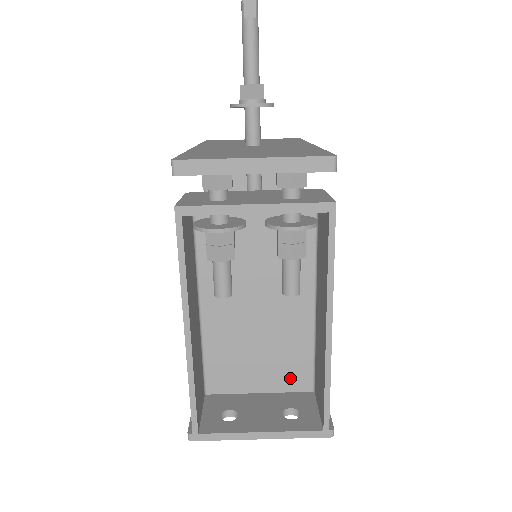
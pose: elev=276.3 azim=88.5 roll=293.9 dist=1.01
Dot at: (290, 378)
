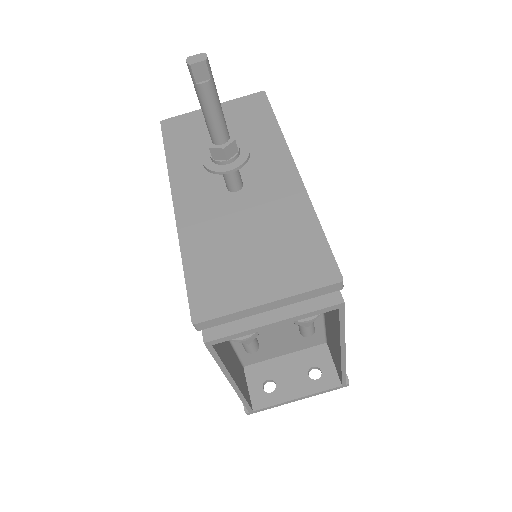
Dot at: (307, 343)
